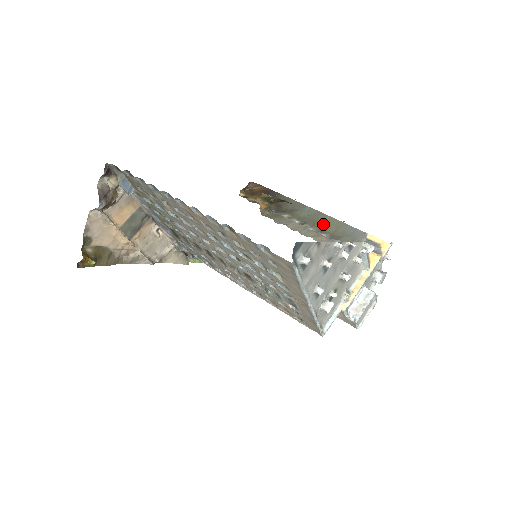
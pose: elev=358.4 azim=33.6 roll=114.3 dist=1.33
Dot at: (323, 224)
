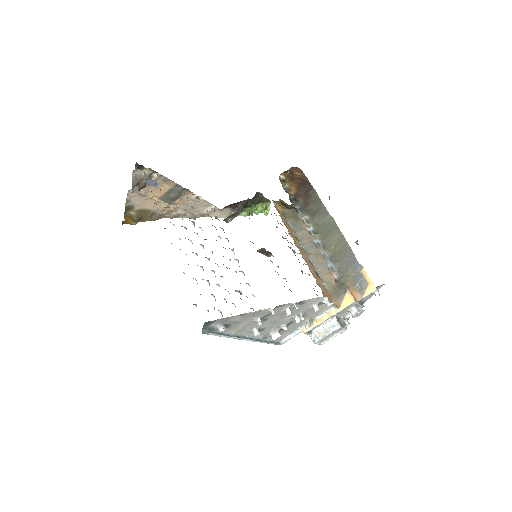
Dot at: (332, 240)
